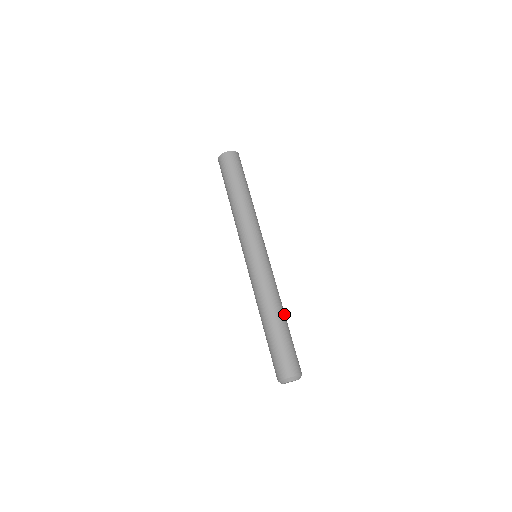
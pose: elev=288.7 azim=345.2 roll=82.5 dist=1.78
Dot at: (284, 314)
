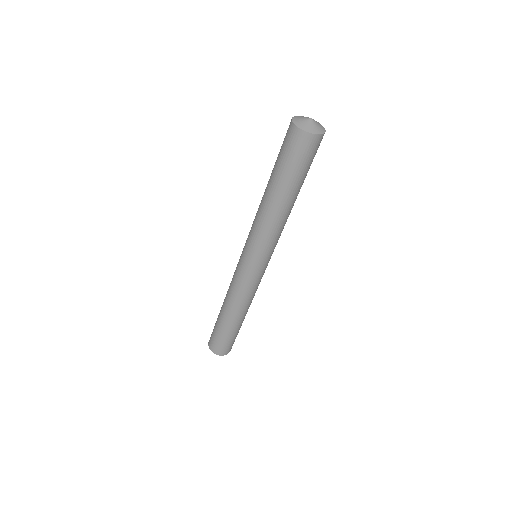
Dot at: (242, 317)
